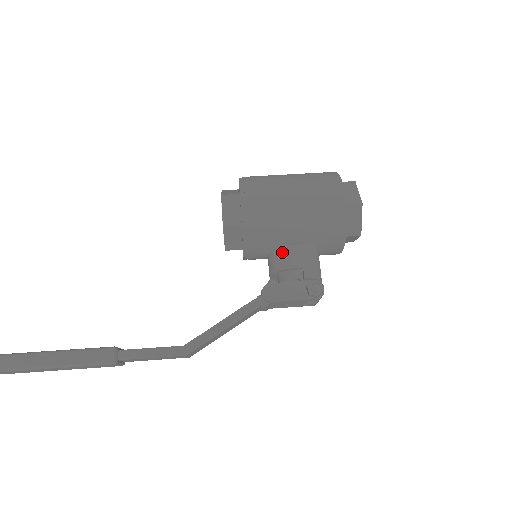
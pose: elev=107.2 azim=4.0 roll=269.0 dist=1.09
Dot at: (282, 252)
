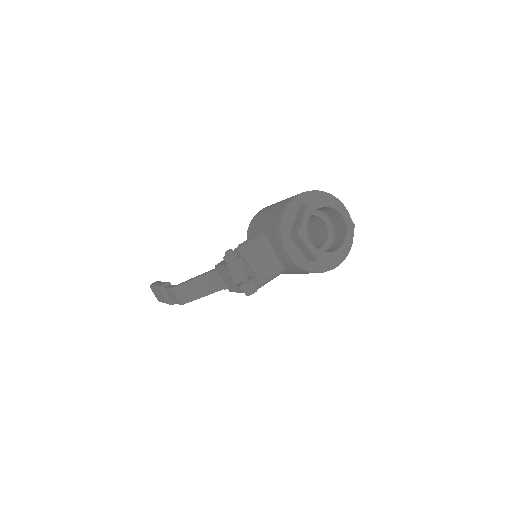
Dot at: occluded
